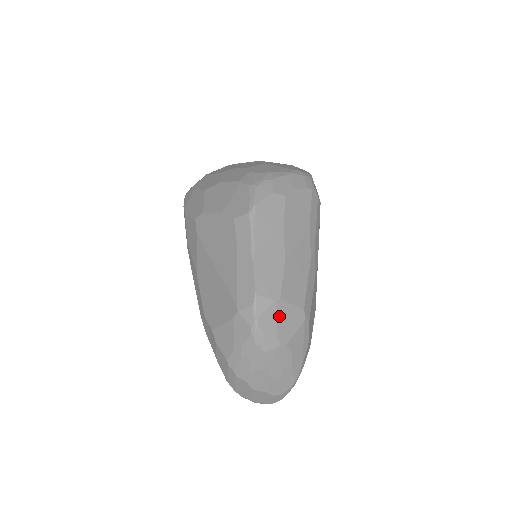
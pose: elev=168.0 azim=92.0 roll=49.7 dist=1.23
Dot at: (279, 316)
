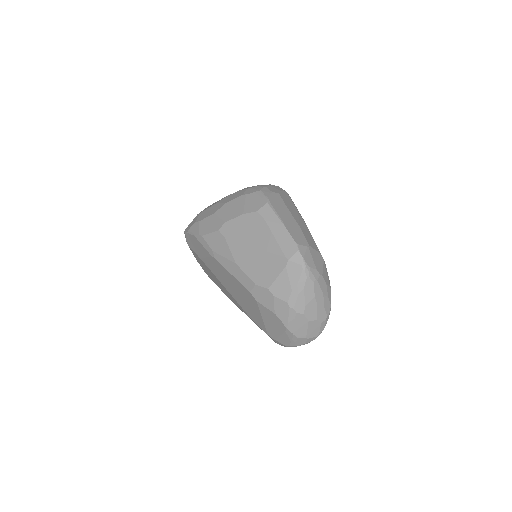
Dot at: (313, 256)
